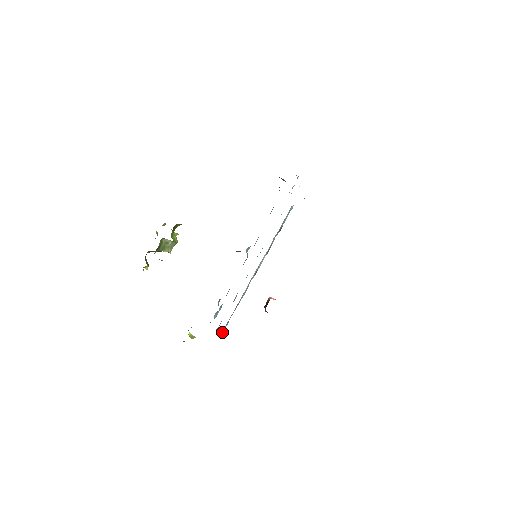
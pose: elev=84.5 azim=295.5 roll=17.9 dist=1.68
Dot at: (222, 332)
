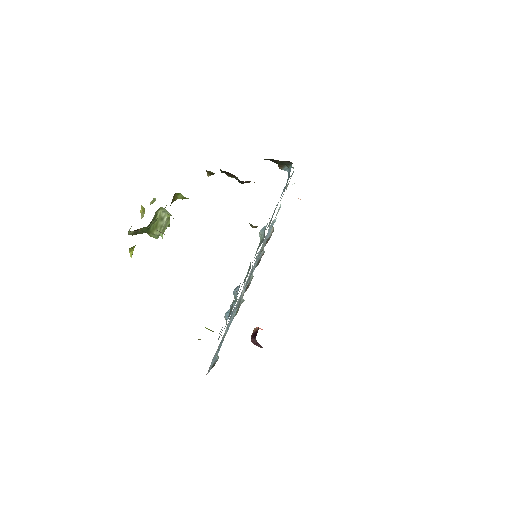
Dot at: (212, 364)
